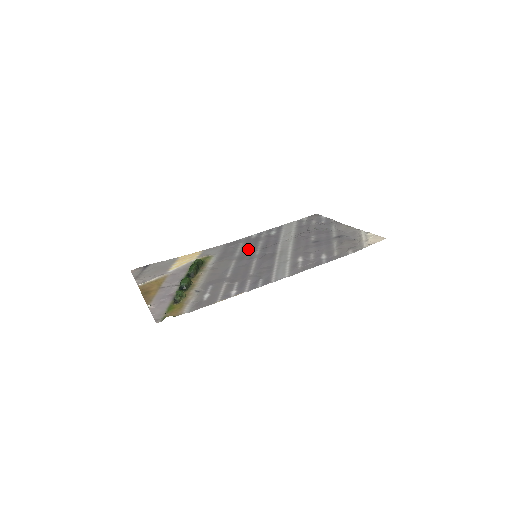
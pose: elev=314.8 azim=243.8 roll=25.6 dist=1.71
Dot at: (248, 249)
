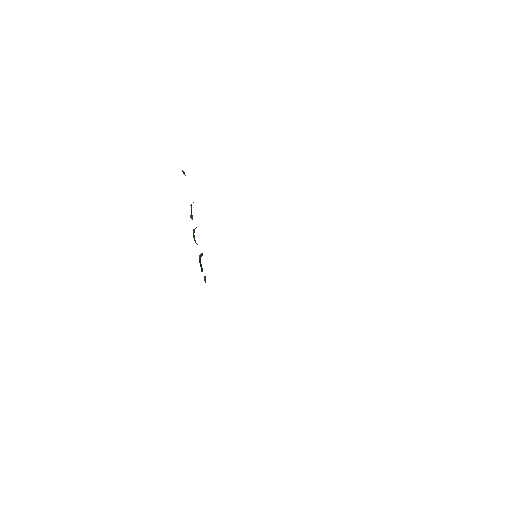
Dot at: occluded
